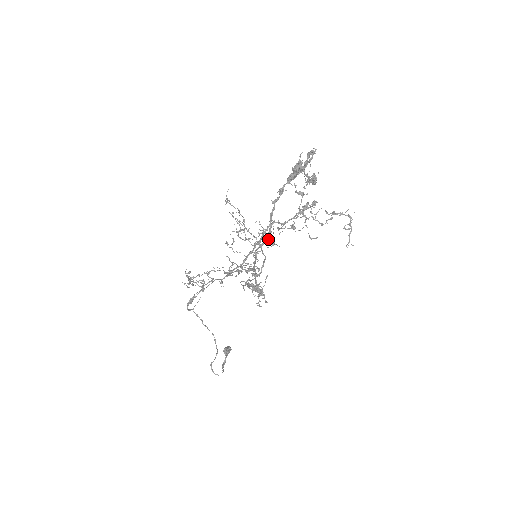
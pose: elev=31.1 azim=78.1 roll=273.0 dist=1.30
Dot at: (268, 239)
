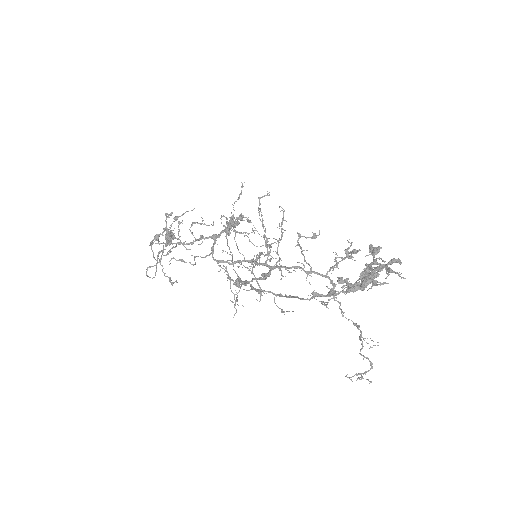
Dot at: (281, 296)
